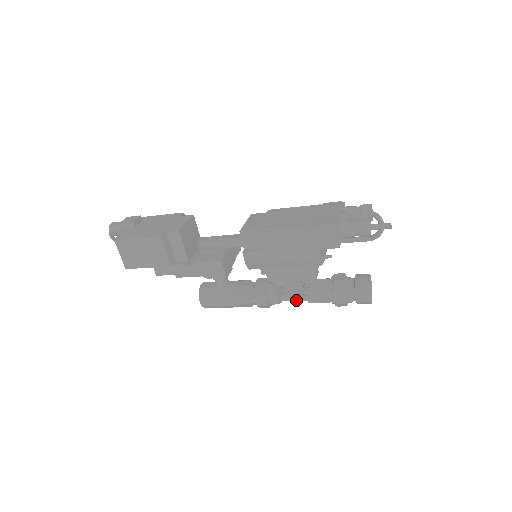
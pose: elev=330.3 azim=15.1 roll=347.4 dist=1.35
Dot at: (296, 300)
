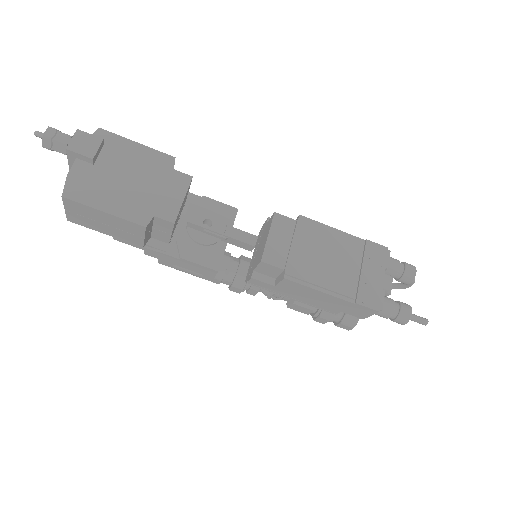
Dot at: occluded
